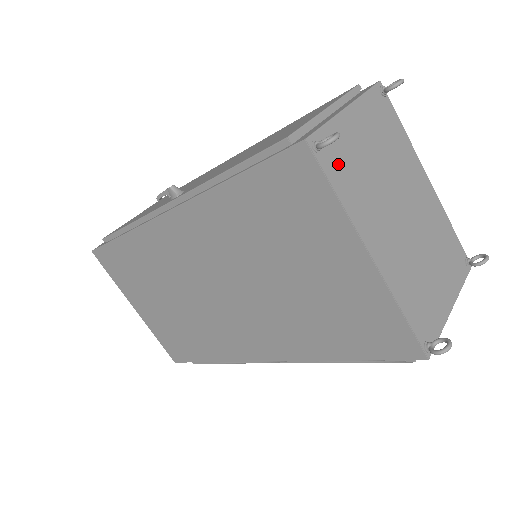
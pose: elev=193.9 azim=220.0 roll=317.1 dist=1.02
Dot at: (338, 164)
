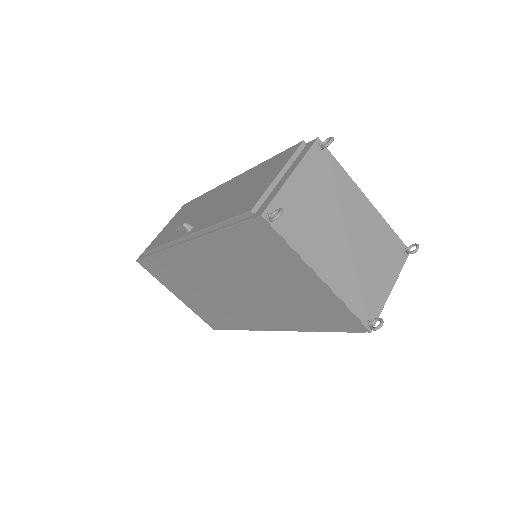
Dot at: (288, 222)
